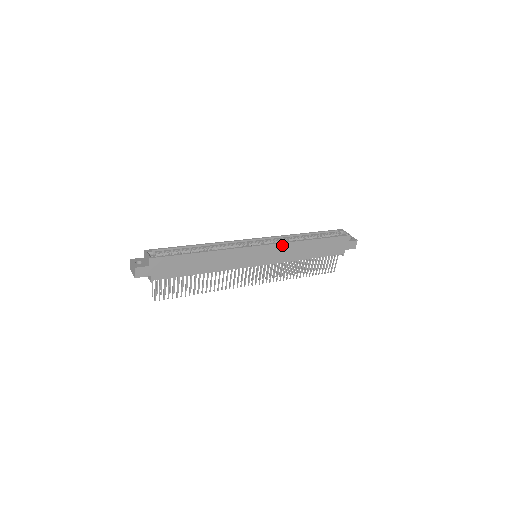
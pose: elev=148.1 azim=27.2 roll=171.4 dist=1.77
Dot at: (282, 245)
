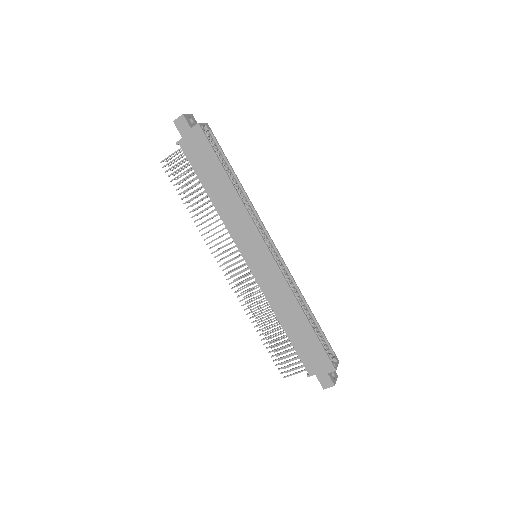
Dot at: (281, 278)
